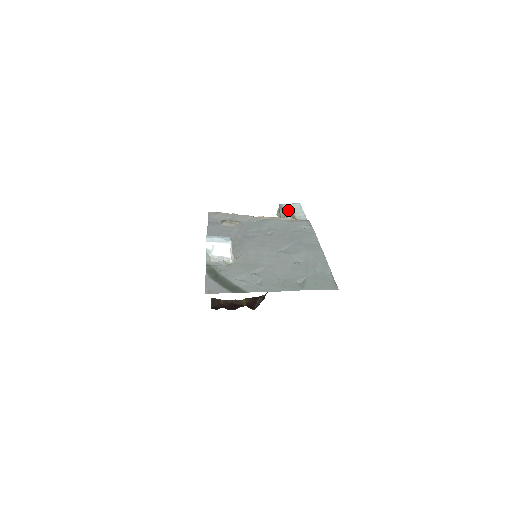
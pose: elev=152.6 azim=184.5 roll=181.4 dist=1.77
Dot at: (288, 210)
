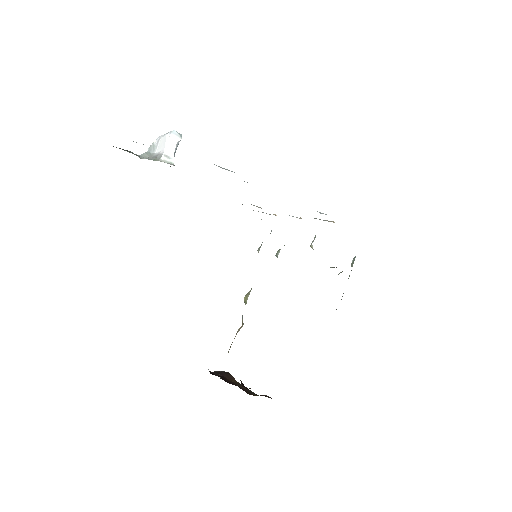
Dot at: occluded
